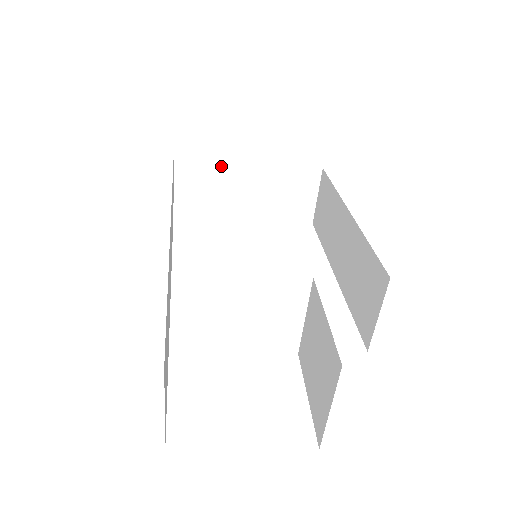
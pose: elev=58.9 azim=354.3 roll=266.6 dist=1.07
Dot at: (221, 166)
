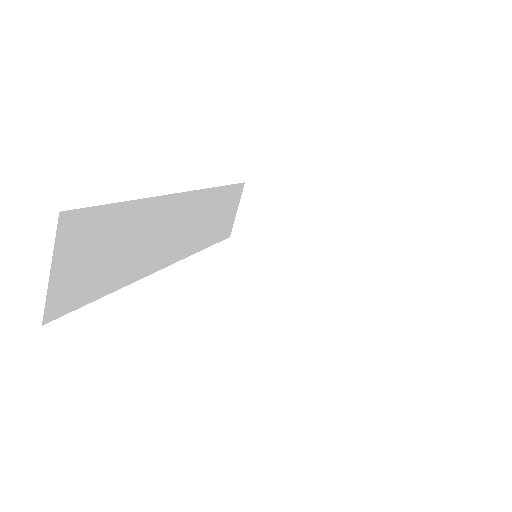
Dot at: (283, 202)
